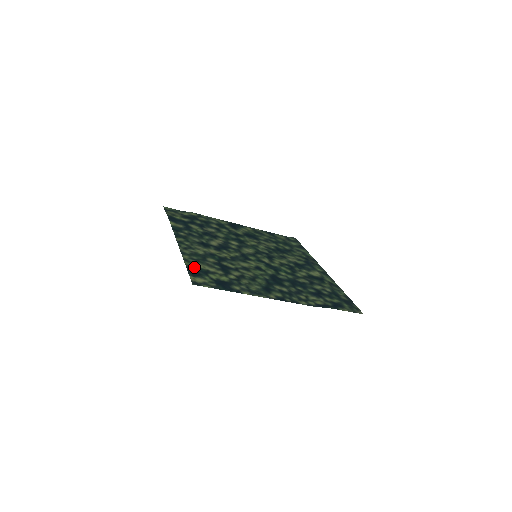
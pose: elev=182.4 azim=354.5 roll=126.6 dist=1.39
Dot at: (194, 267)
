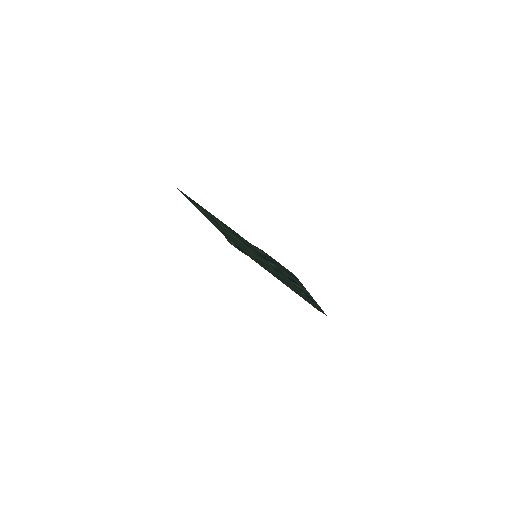
Dot at: (192, 202)
